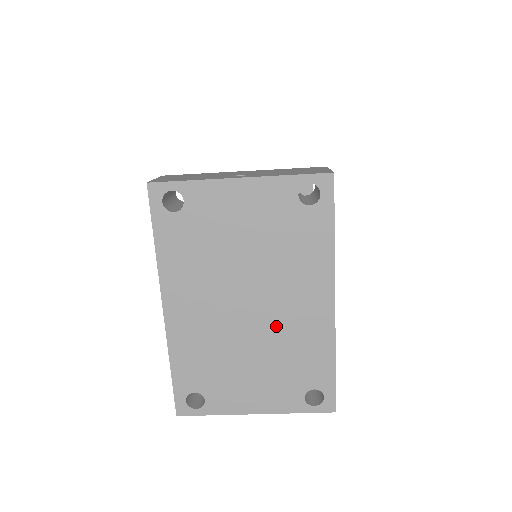
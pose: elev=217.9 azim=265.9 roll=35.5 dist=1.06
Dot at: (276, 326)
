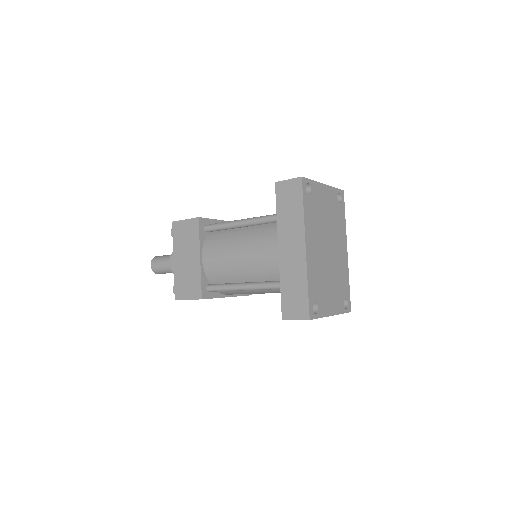
Dot at: (335, 262)
